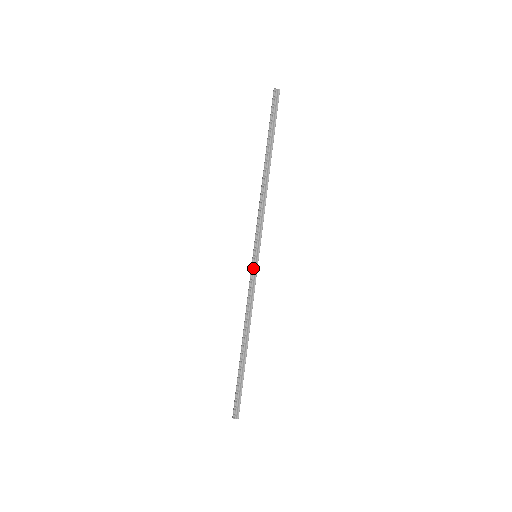
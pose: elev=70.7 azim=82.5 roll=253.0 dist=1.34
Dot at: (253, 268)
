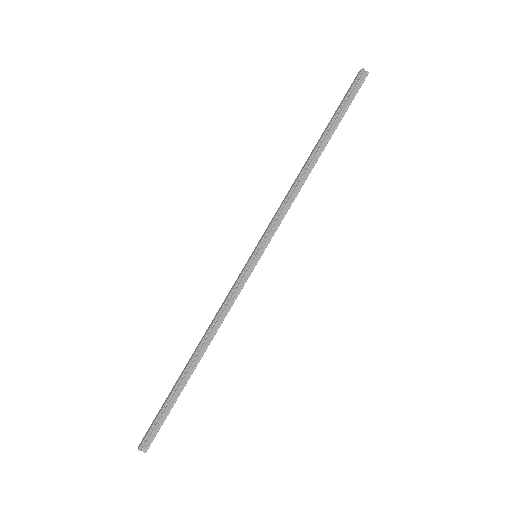
Dot at: (247, 269)
